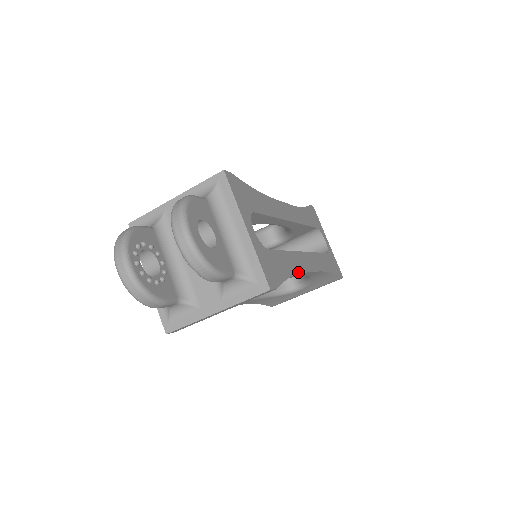
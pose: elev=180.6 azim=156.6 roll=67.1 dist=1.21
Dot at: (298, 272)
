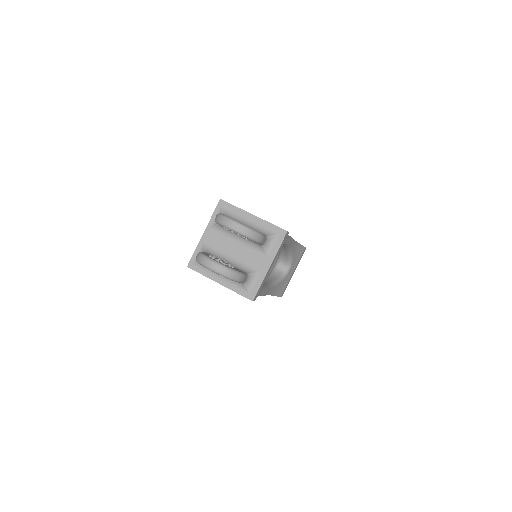
Dot at: occluded
